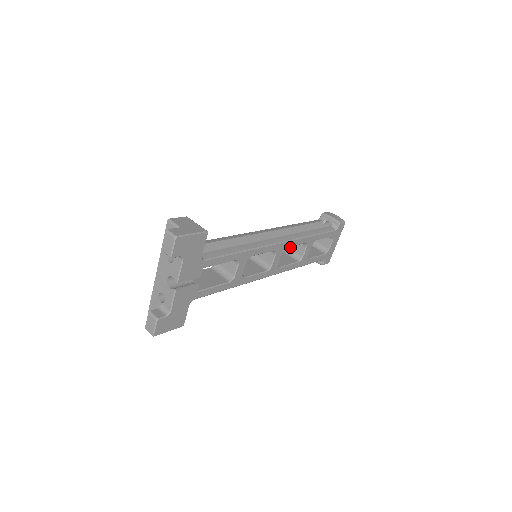
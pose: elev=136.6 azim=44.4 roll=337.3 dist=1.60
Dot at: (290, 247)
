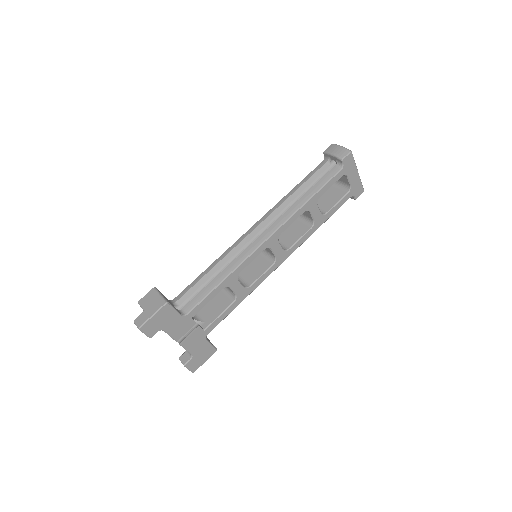
Dot at: occluded
